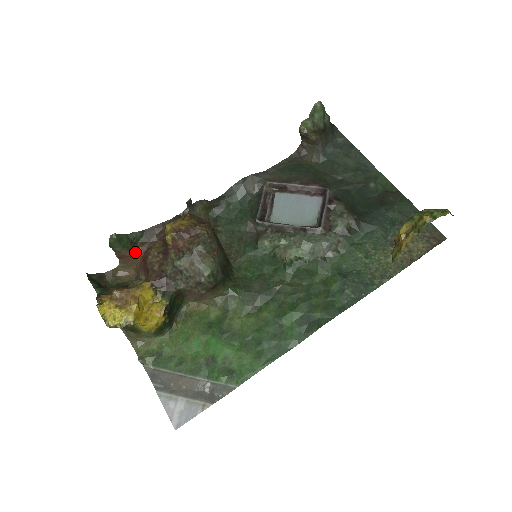
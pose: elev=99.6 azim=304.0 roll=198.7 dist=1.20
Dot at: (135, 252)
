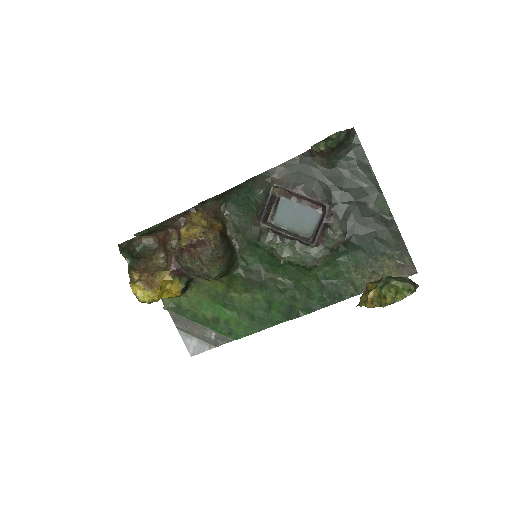
Dot at: (156, 234)
